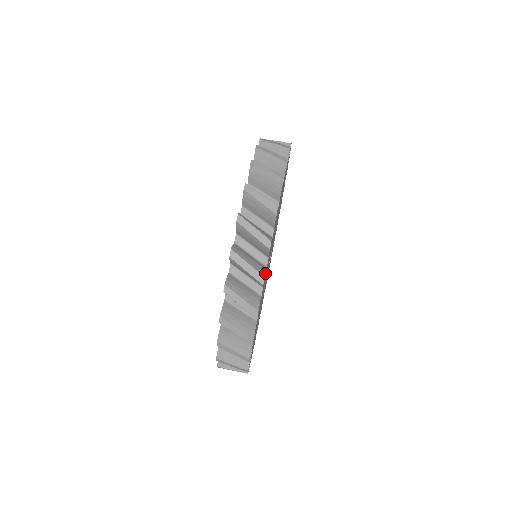
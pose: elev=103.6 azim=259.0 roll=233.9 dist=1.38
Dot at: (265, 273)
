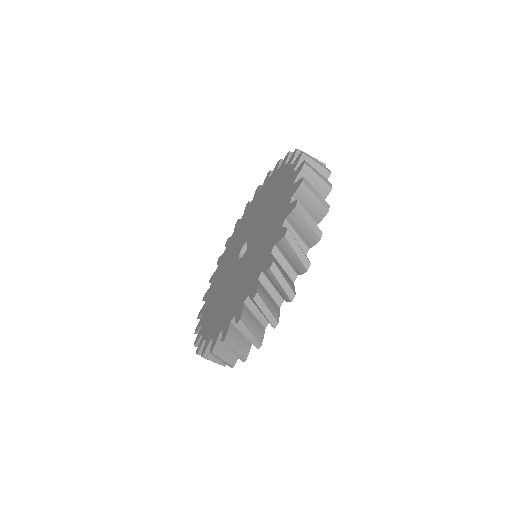
Dot at: occluded
